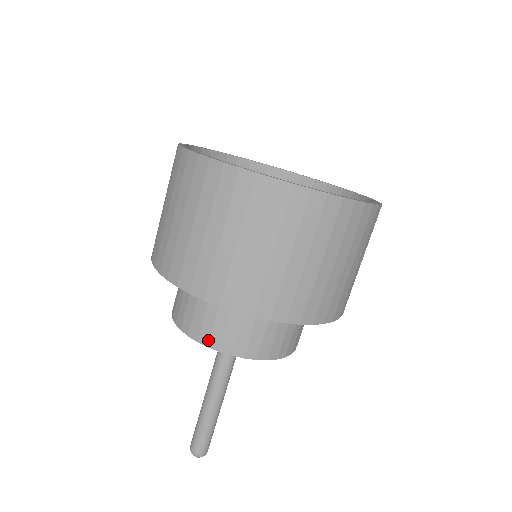
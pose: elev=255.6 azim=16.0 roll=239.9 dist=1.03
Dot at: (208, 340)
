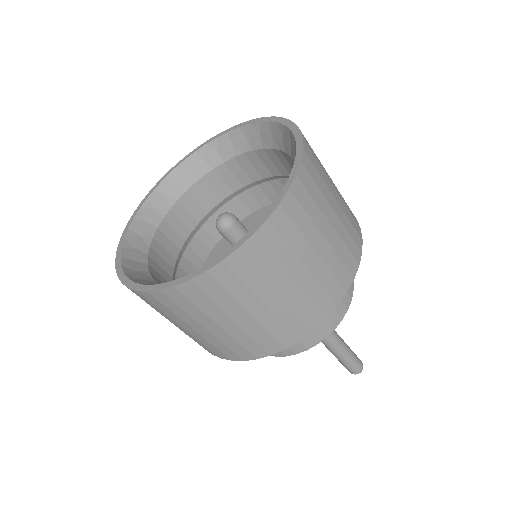
Dot at: occluded
